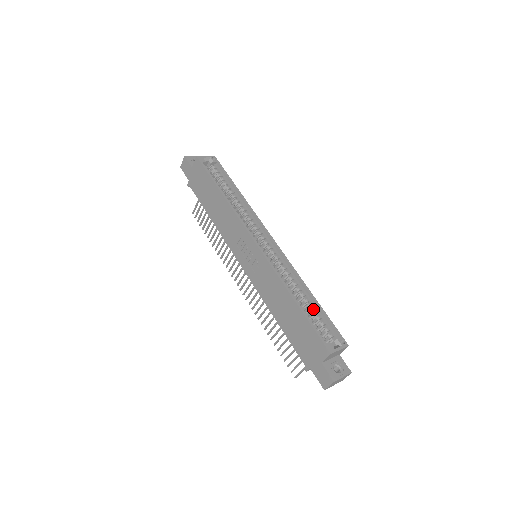
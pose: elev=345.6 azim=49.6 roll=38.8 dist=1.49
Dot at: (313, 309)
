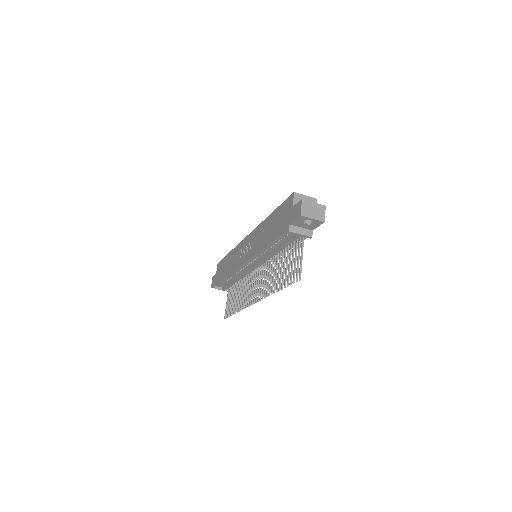
Dot at: occluded
